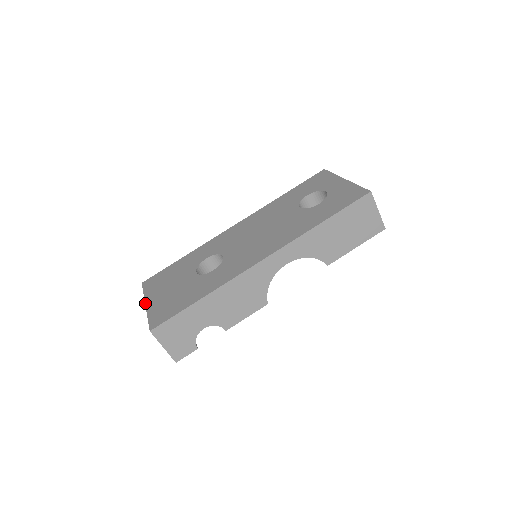
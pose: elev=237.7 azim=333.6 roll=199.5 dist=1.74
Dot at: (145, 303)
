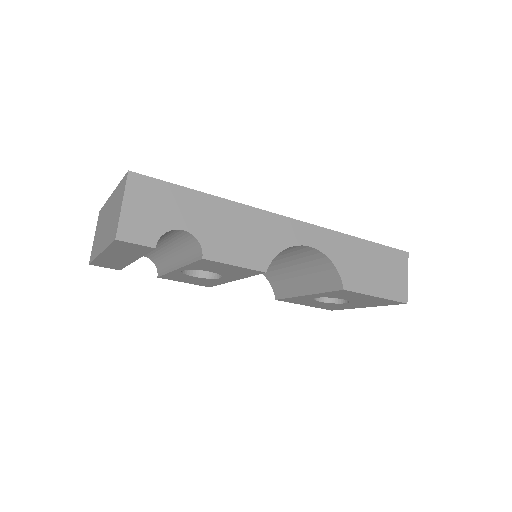
Dot at: occluded
